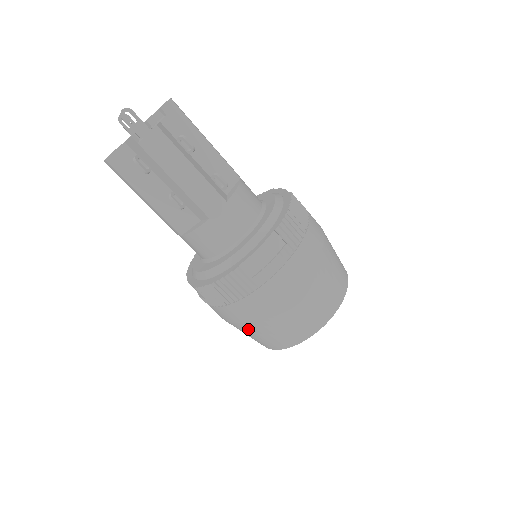
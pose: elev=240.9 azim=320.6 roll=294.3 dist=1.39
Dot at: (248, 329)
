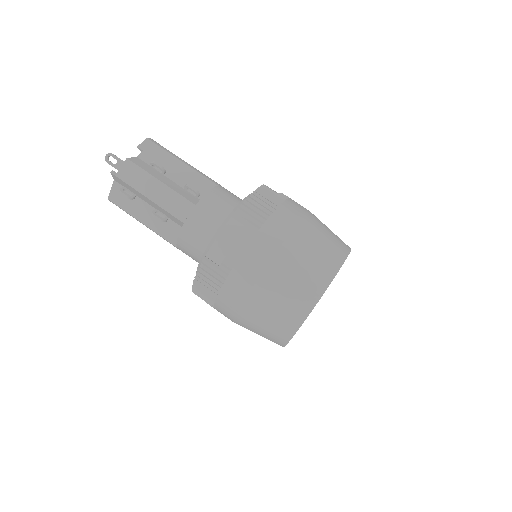
Dot at: (246, 324)
